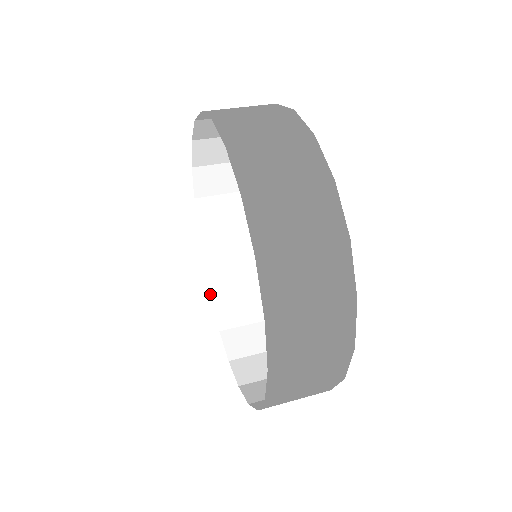
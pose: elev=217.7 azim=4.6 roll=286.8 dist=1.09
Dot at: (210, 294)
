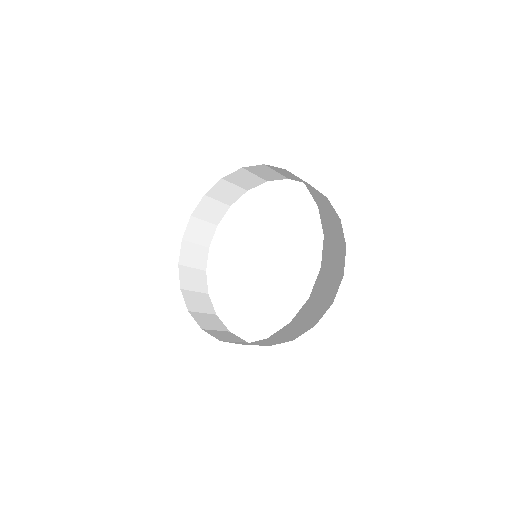
Dot at: (180, 285)
